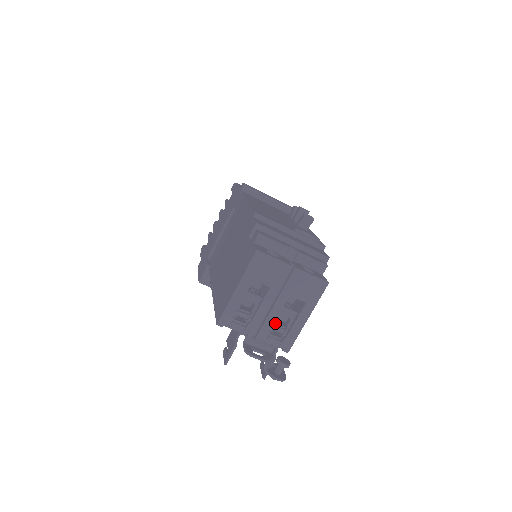
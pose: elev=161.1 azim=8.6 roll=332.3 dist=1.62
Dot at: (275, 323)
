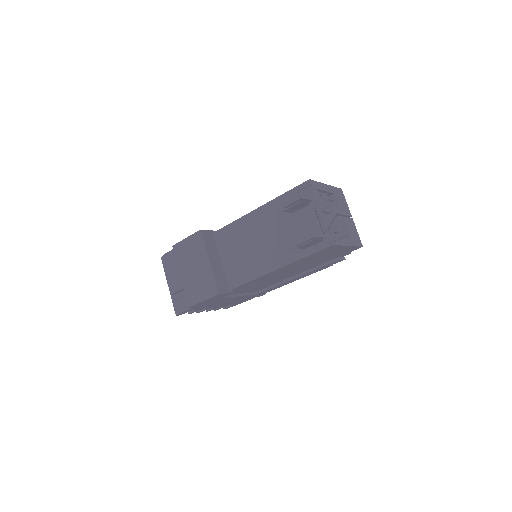
Dot at: occluded
